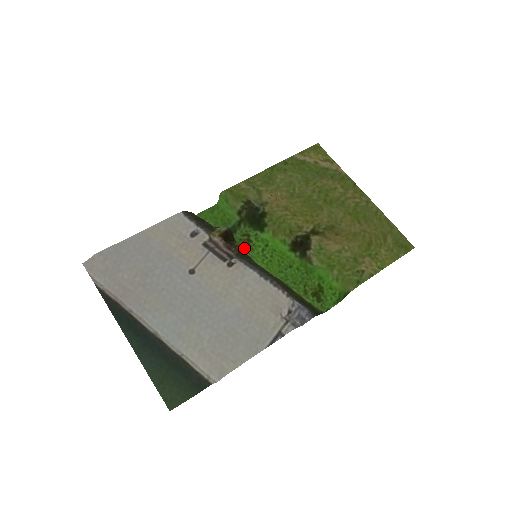
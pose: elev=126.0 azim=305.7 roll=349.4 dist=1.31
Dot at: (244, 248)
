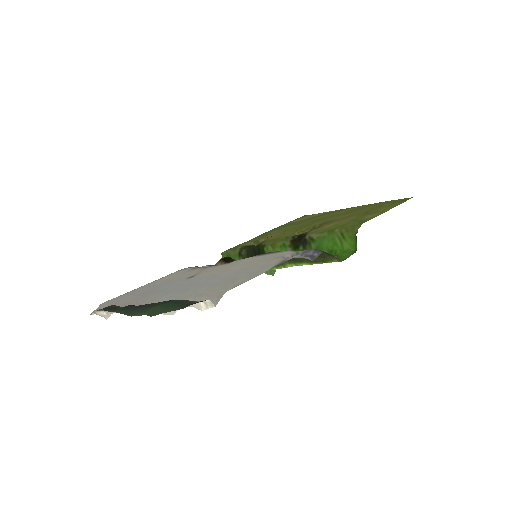
Dot at: occluded
